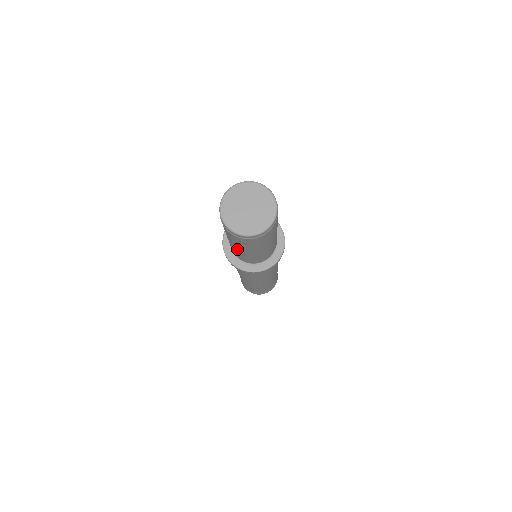
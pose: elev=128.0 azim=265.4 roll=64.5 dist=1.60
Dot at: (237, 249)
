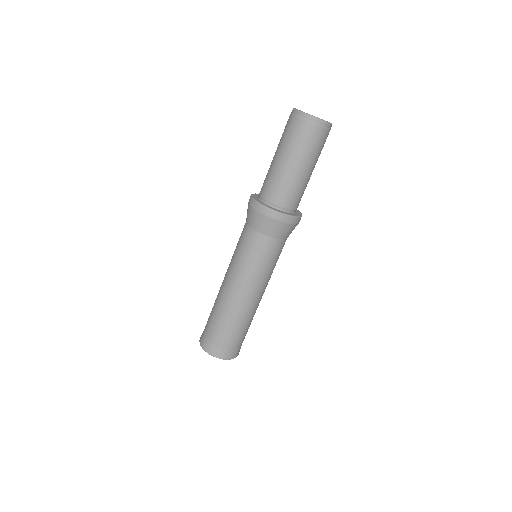
Dot at: (273, 158)
